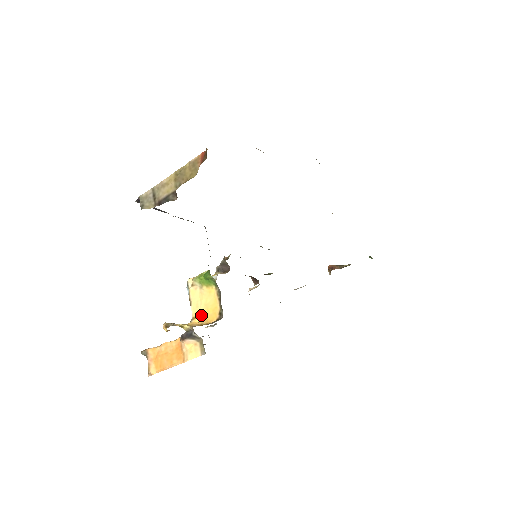
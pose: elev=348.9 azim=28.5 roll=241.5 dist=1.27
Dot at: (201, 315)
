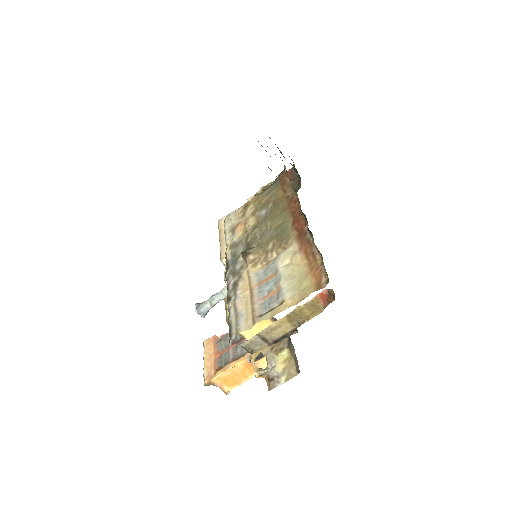
Dot at: occluded
